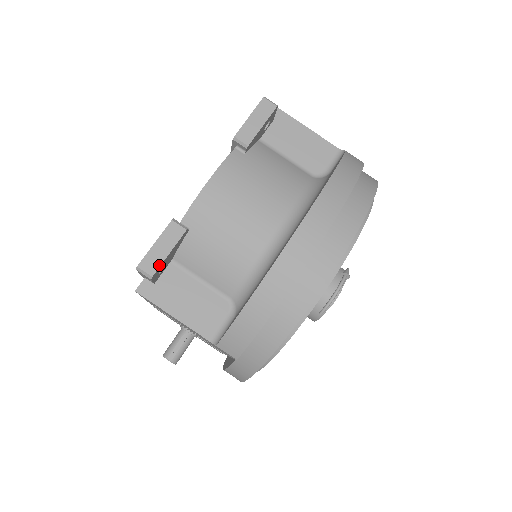
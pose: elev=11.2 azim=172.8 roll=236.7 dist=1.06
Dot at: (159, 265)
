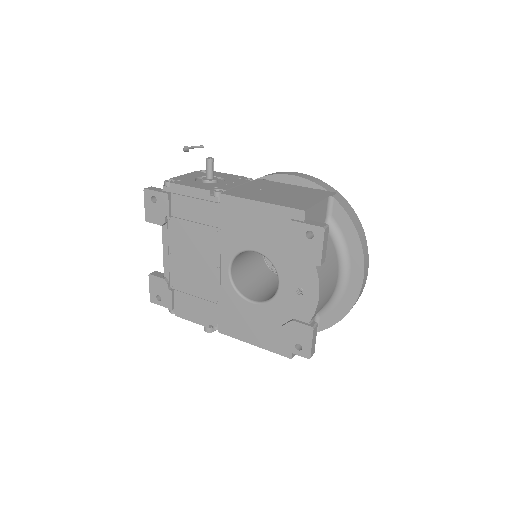
Dot at: occluded
